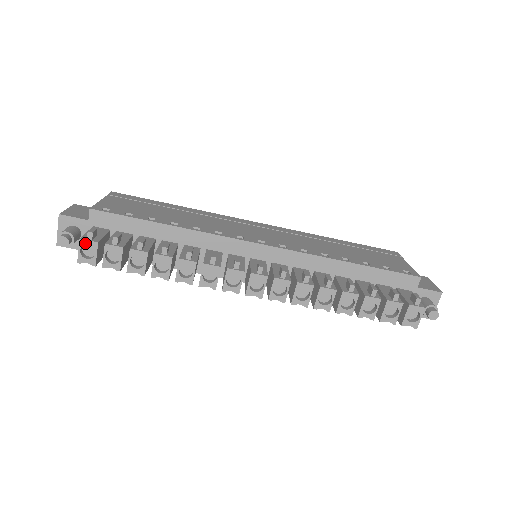
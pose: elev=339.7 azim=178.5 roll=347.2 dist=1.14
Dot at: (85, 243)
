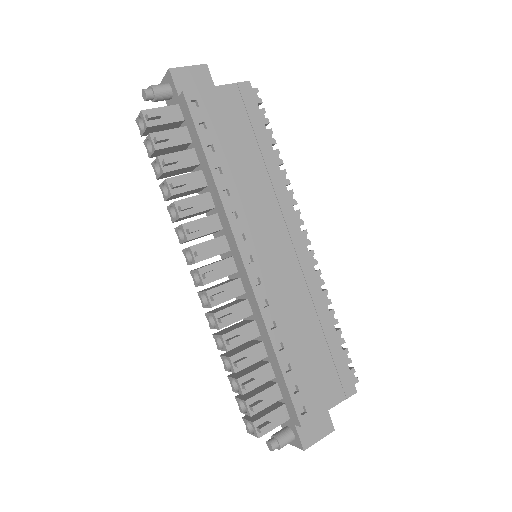
Dot at: (142, 117)
